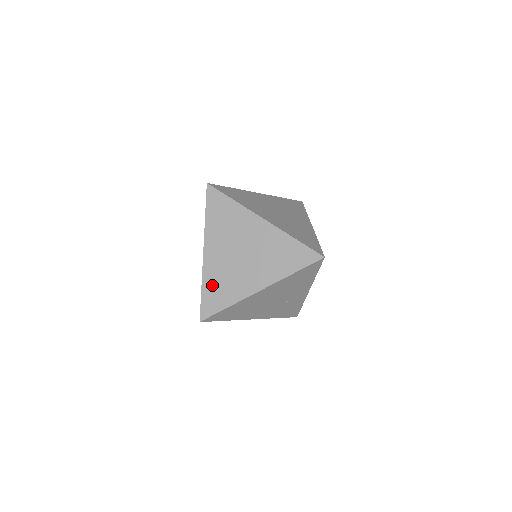
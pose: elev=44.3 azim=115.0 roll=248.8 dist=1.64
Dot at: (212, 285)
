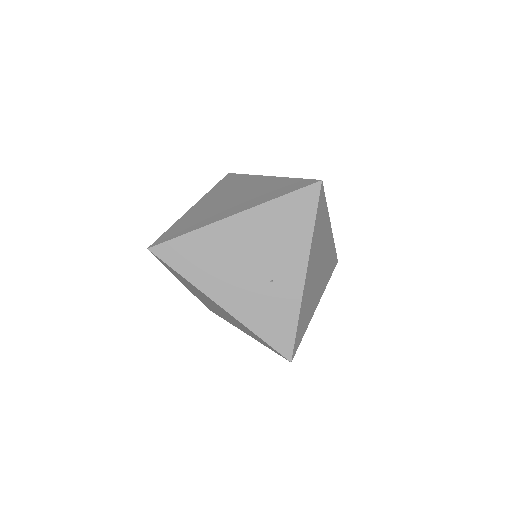
Dot at: (184, 222)
